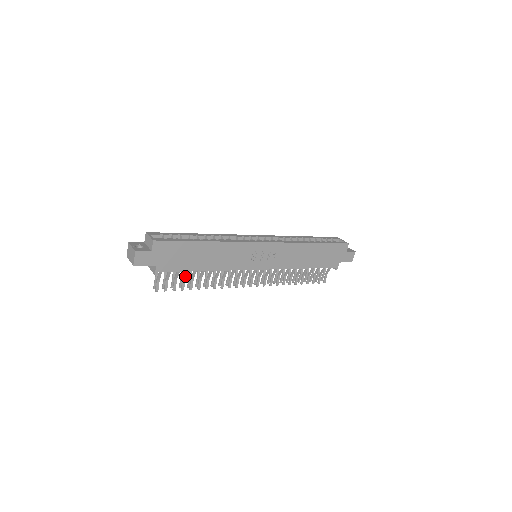
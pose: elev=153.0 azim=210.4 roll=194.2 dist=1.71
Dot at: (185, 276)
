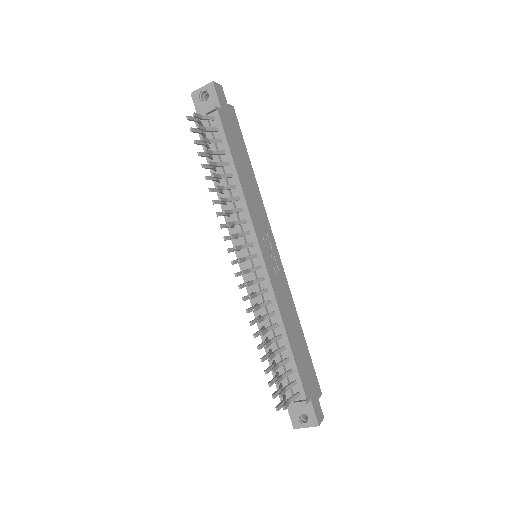
Dot at: (217, 153)
